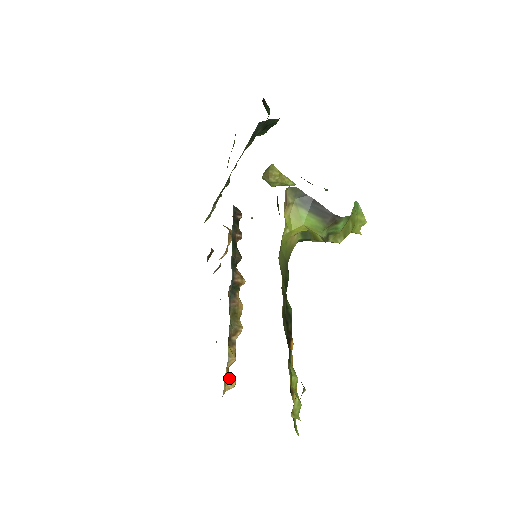
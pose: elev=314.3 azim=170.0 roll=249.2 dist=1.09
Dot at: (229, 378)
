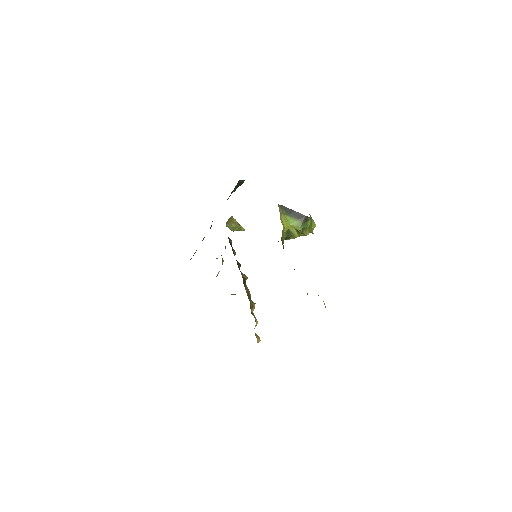
Dot at: (256, 335)
